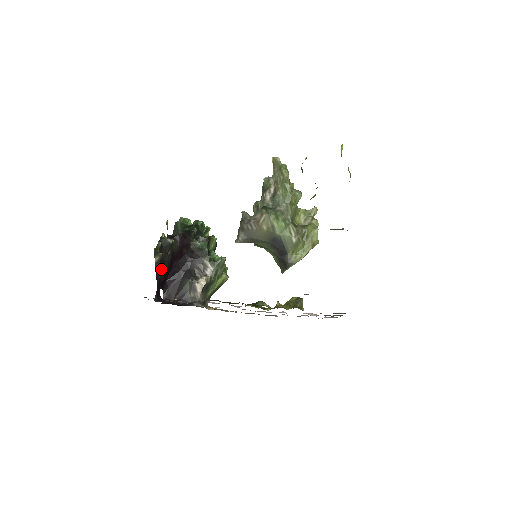
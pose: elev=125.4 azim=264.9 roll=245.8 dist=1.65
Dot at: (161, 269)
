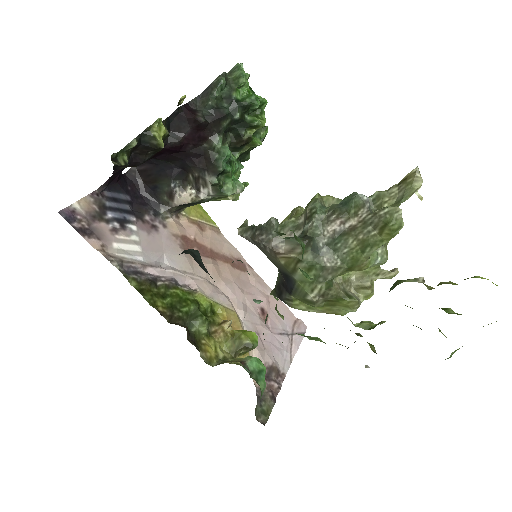
Dot at: occluded
